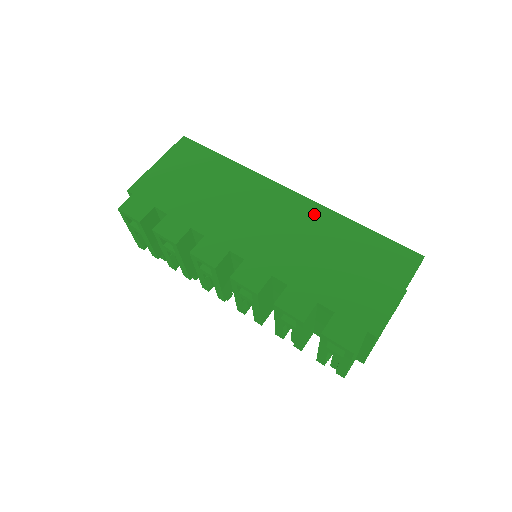
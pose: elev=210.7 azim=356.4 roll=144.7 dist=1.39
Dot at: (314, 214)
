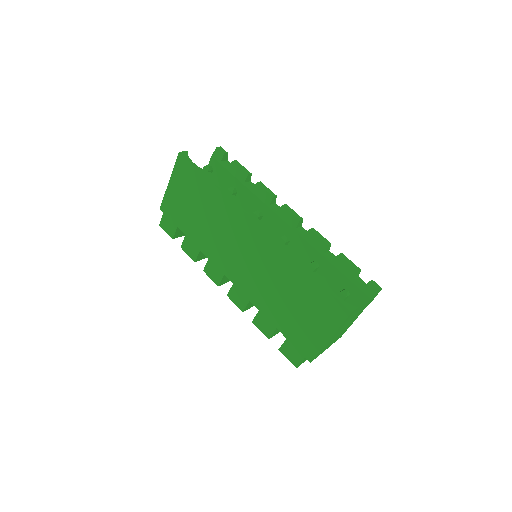
Dot at: (273, 254)
